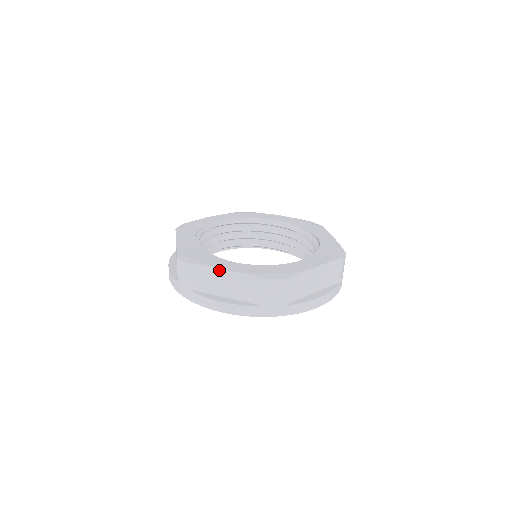
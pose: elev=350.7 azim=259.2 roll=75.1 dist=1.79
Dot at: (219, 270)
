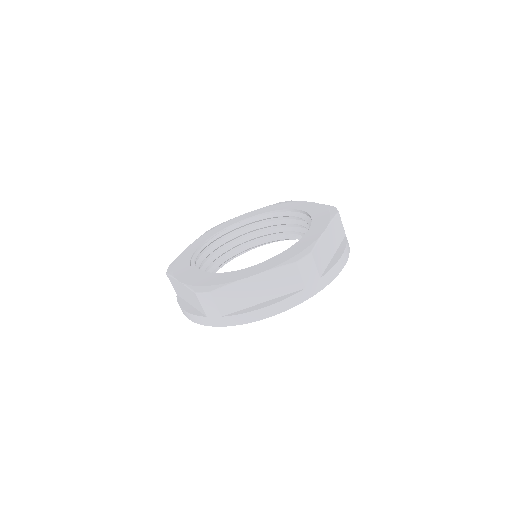
Dot at: (245, 280)
